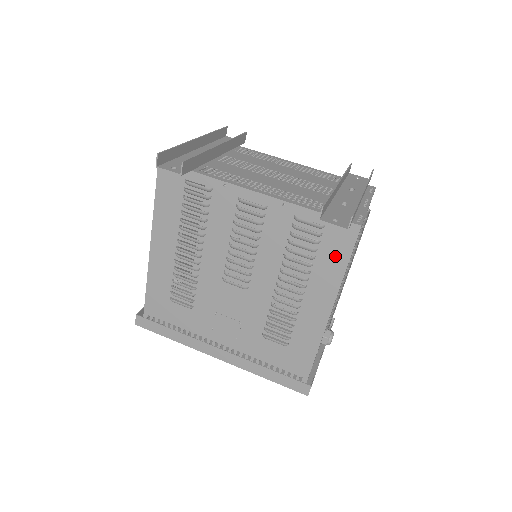
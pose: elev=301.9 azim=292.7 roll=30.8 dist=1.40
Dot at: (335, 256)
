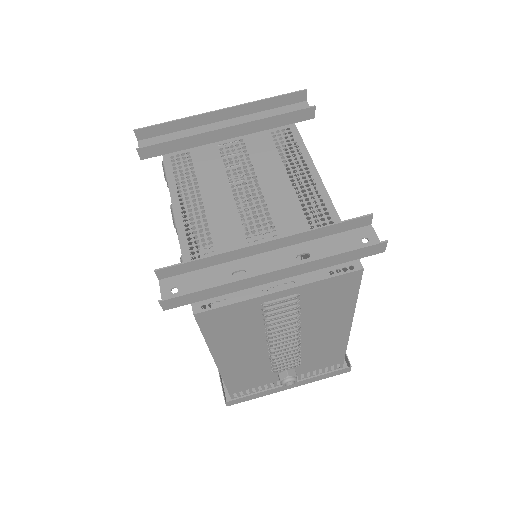
Dot at: occluded
